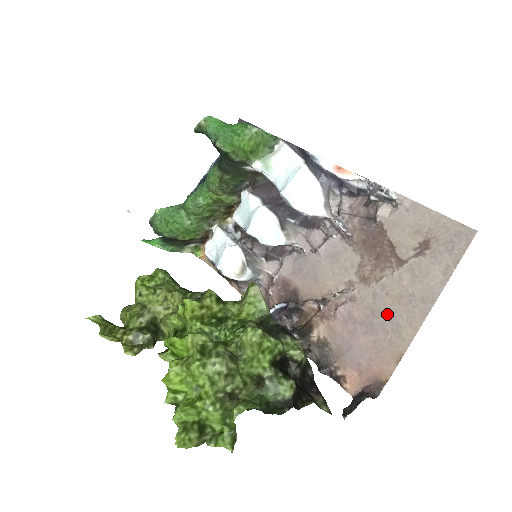
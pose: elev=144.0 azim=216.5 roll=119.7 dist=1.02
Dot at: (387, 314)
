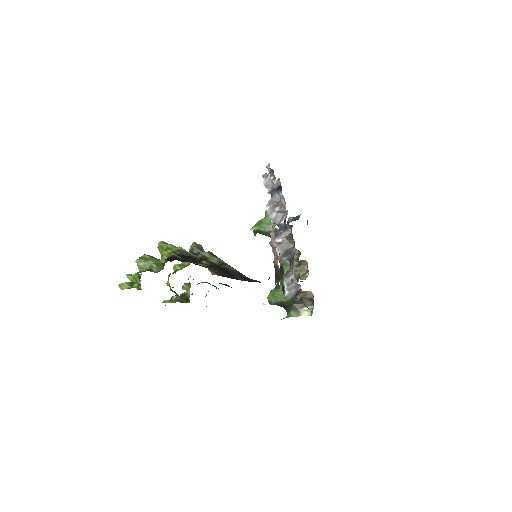
Dot at: occluded
